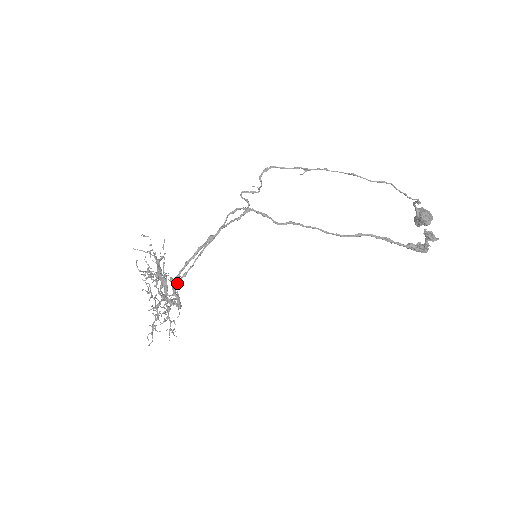
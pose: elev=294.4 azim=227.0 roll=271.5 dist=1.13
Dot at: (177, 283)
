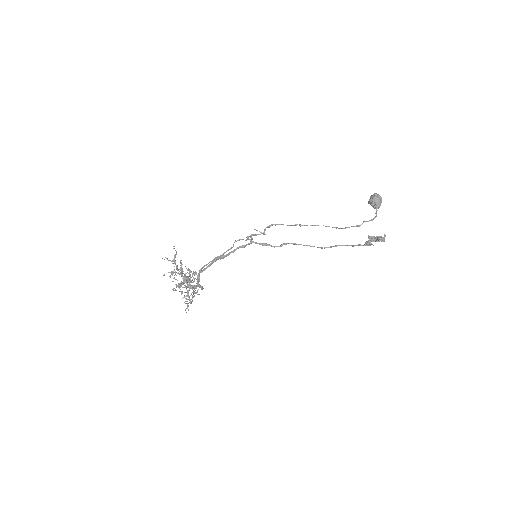
Dot at: (199, 281)
